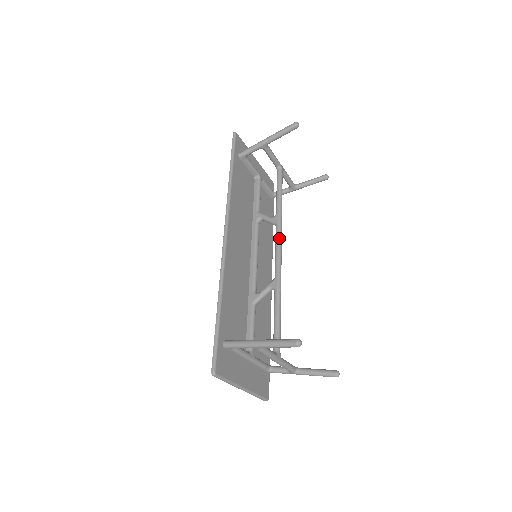
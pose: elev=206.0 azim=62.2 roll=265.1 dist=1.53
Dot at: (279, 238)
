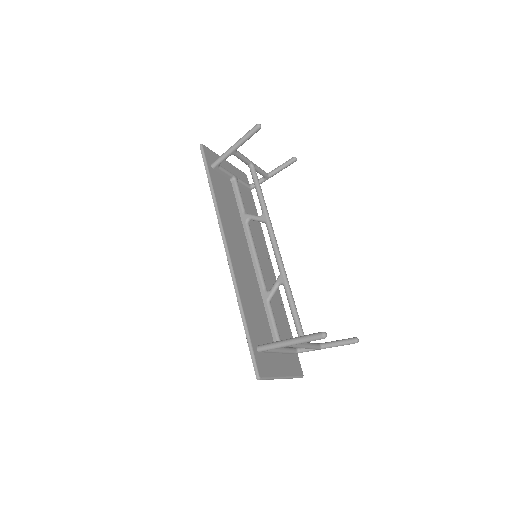
Dot at: (272, 235)
